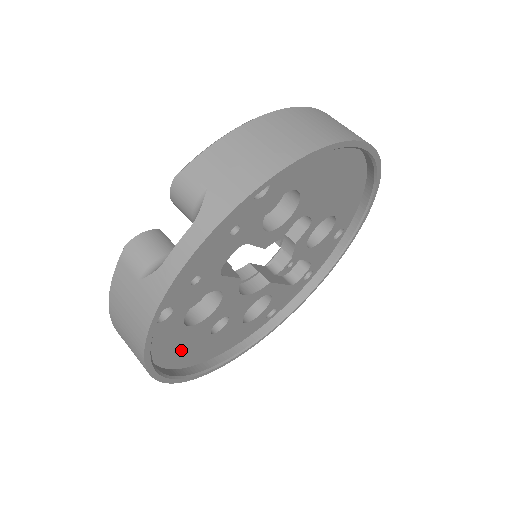
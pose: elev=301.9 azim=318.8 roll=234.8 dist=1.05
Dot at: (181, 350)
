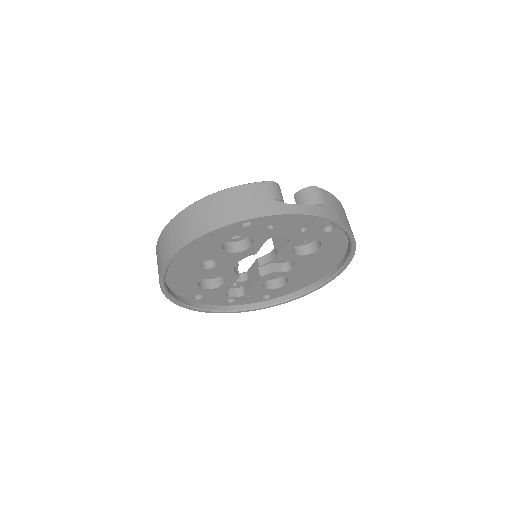
Dot at: (195, 250)
